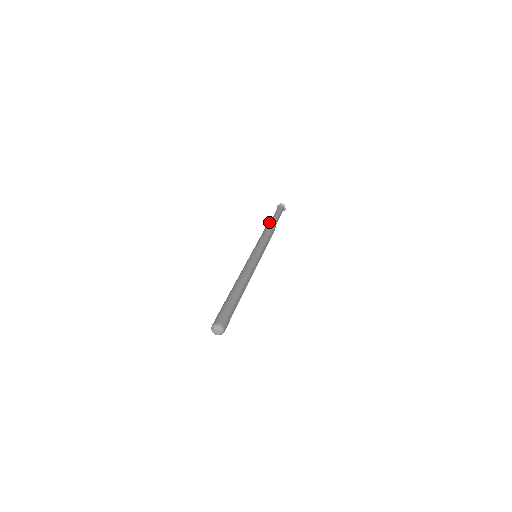
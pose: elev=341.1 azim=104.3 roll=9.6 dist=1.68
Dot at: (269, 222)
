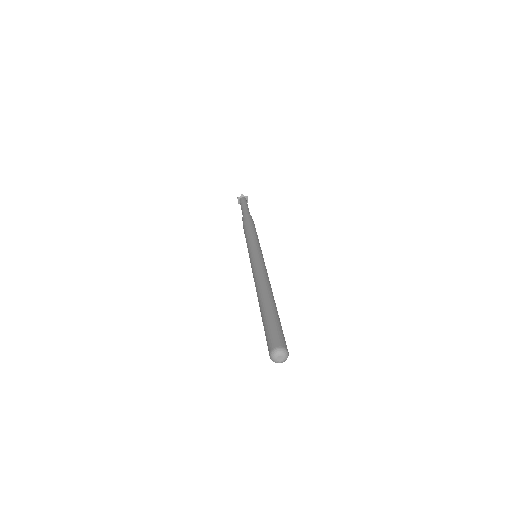
Dot at: (244, 216)
